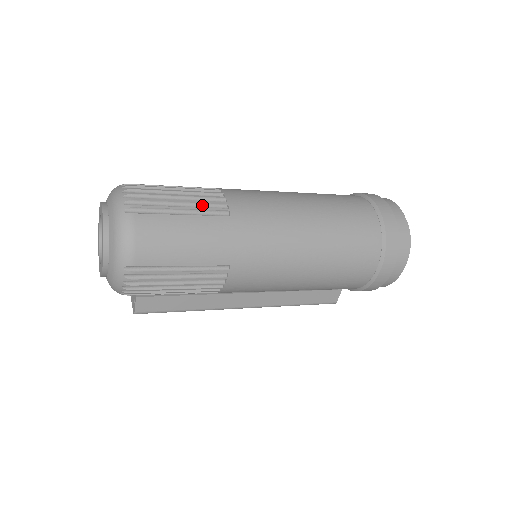
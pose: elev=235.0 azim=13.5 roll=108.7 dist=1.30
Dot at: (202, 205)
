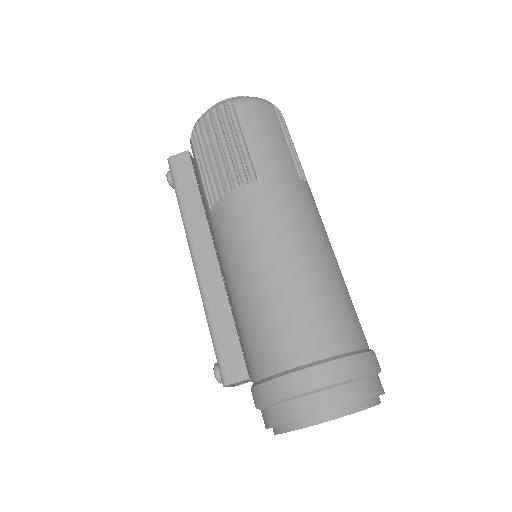
Dot at: (297, 162)
